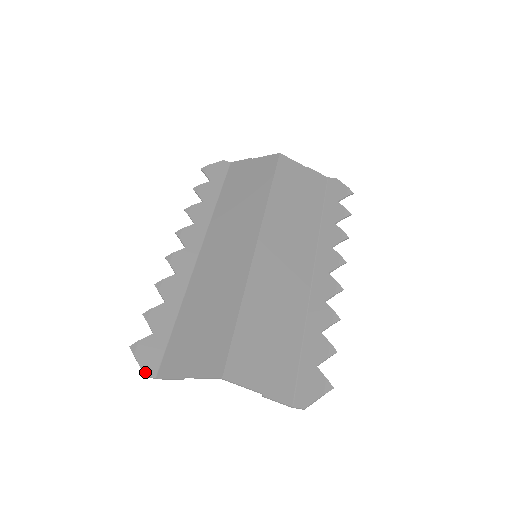
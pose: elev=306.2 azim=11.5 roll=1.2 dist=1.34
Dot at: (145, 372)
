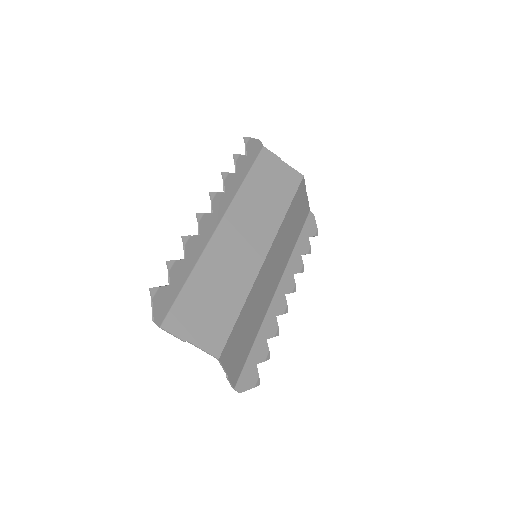
Dot at: (155, 318)
